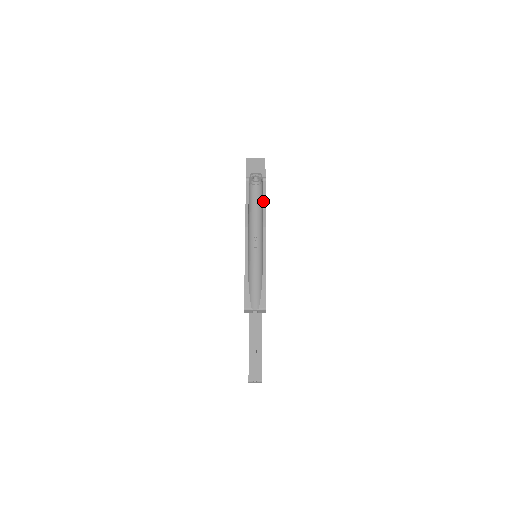
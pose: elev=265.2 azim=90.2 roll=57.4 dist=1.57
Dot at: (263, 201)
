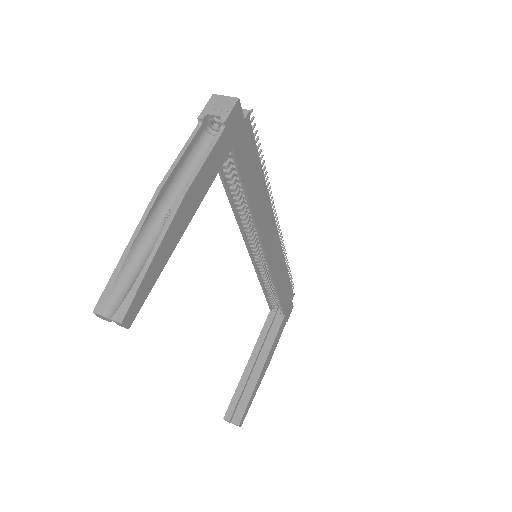
Dot at: (203, 157)
